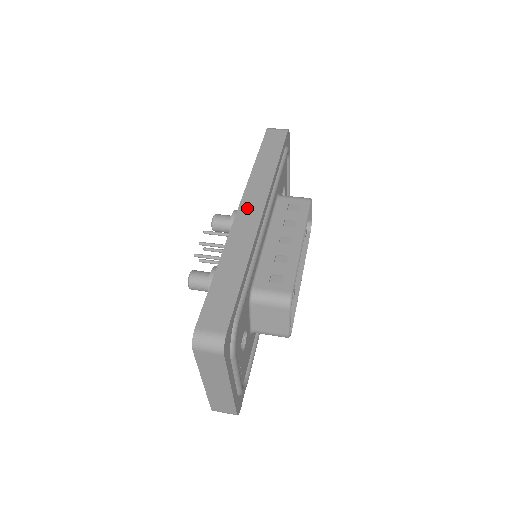
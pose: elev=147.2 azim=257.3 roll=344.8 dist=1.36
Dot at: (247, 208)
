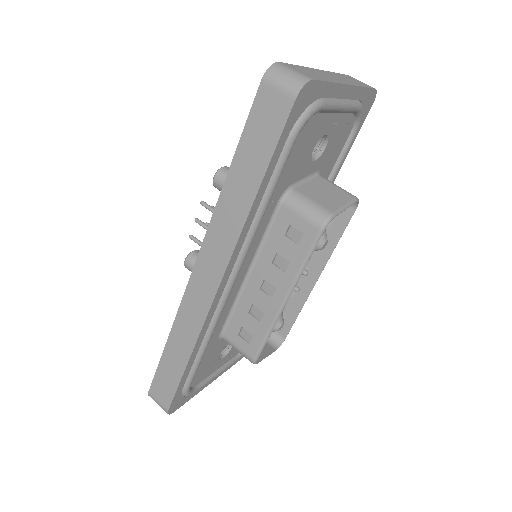
Dot at: (201, 275)
